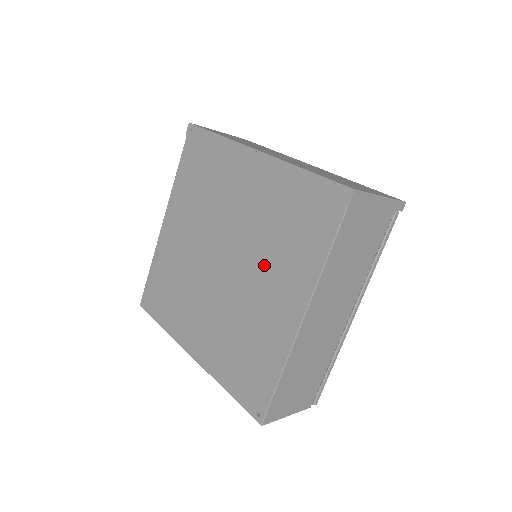
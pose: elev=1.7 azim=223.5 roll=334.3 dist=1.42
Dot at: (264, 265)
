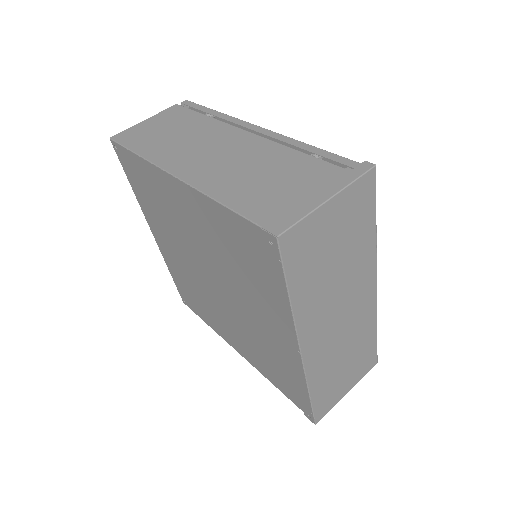
Dot at: (239, 330)
